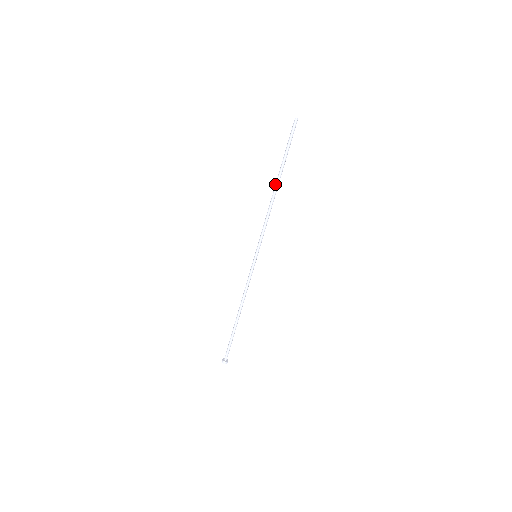
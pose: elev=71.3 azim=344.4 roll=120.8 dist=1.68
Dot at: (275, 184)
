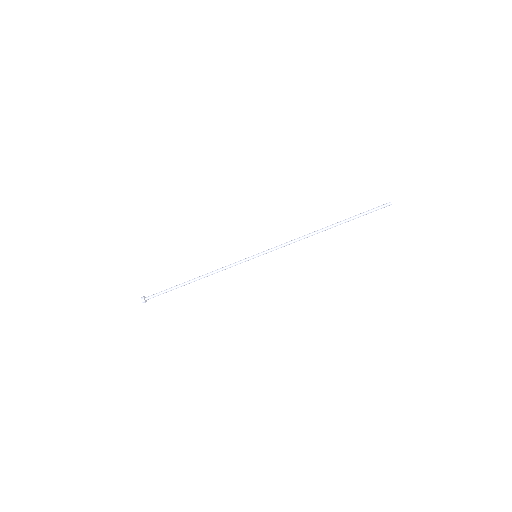
Dot at: (327, 227)
